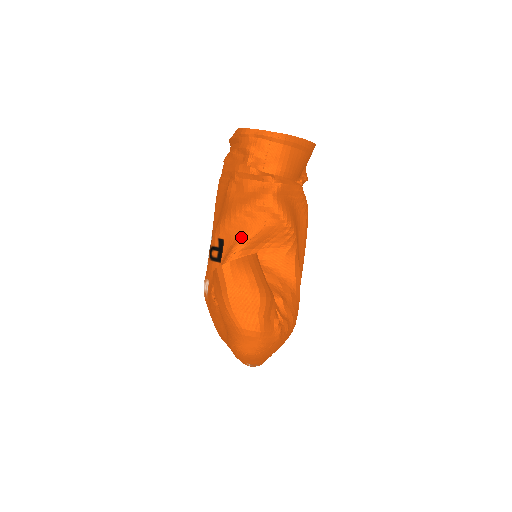
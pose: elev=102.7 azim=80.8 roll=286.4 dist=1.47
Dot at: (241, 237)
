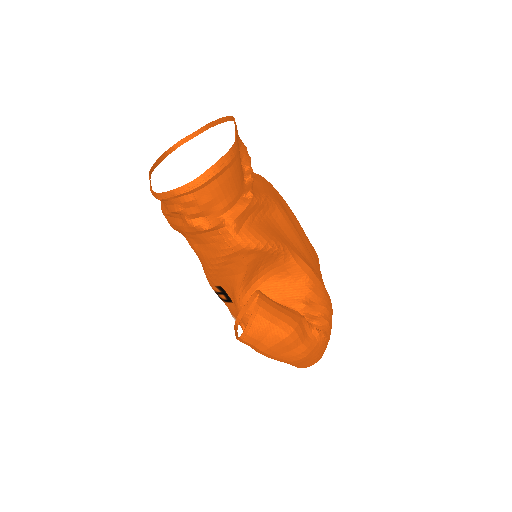
Dot at: (234, 281)
